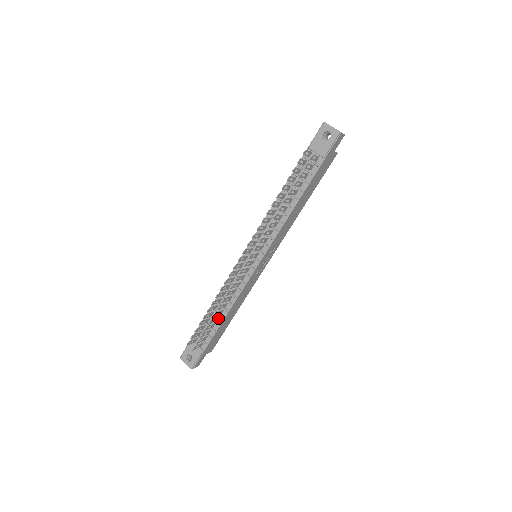
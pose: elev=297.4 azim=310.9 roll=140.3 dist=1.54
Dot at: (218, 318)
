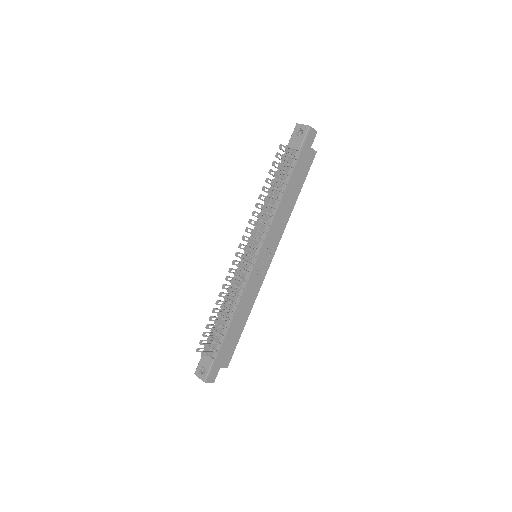
Dot at: (226, 322)
